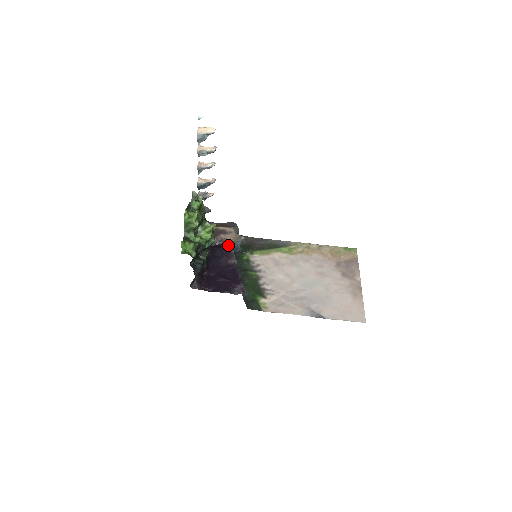
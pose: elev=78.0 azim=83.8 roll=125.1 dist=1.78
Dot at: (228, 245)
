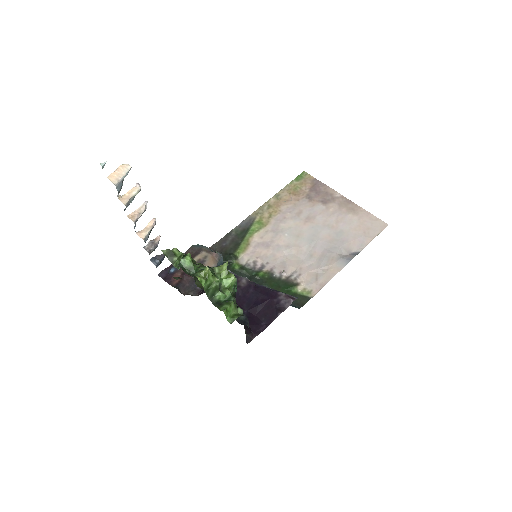
Dot at: occluded
